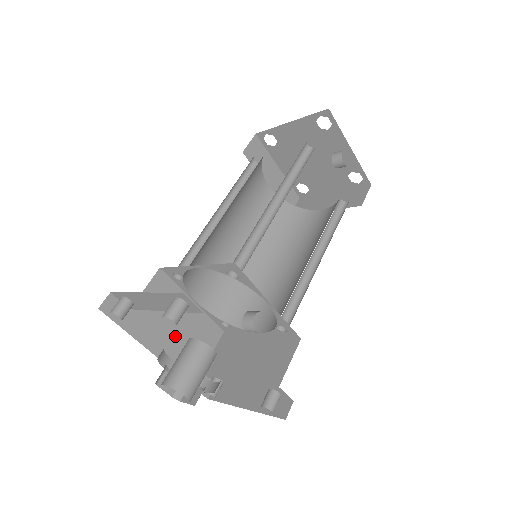
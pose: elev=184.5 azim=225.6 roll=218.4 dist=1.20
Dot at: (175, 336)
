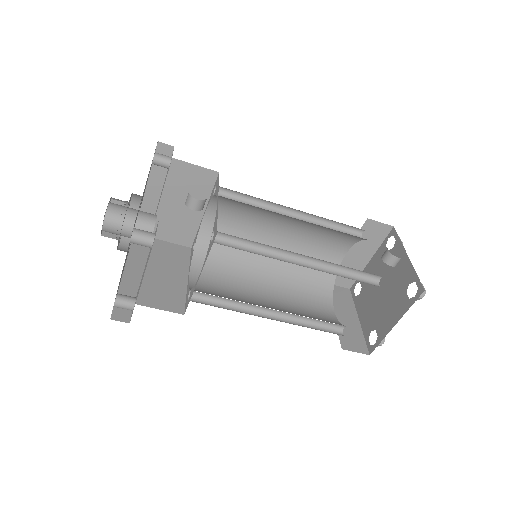
Dot at: (151, 272)
